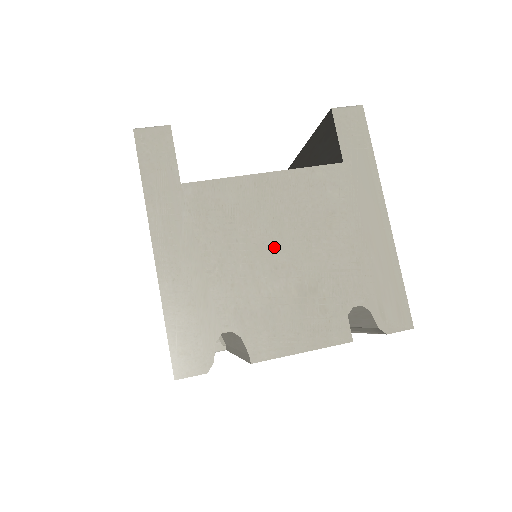
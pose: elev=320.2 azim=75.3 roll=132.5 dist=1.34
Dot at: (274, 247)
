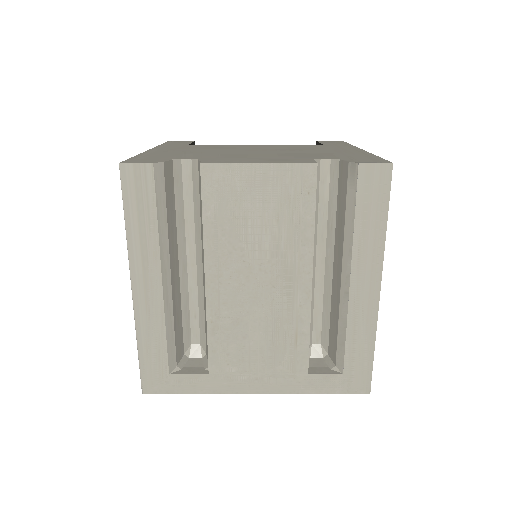
Dot at: (251, 151)
